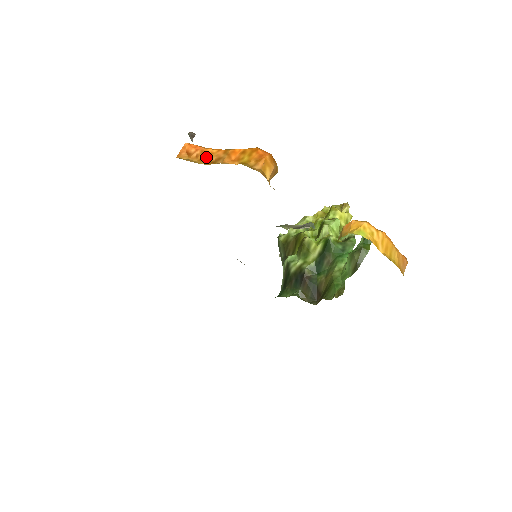
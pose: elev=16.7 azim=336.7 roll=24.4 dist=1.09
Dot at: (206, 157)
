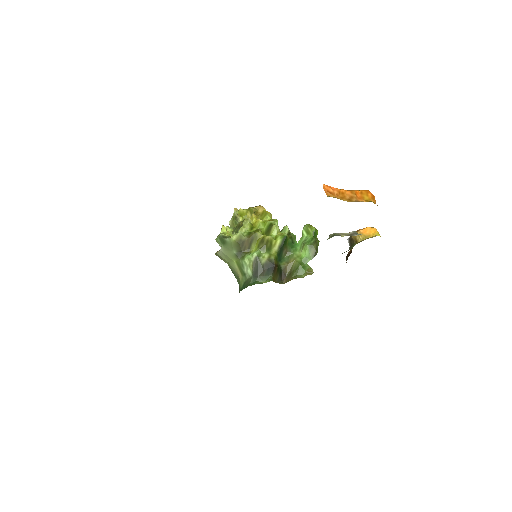
Dot at: (343, 196)
